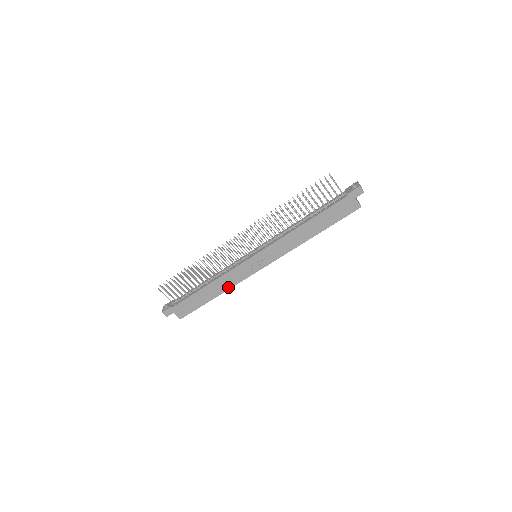
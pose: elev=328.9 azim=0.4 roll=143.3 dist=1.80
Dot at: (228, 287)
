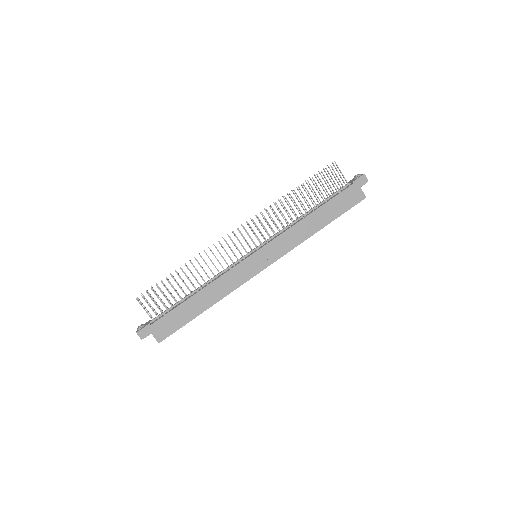
Dot at: (223, 295)
